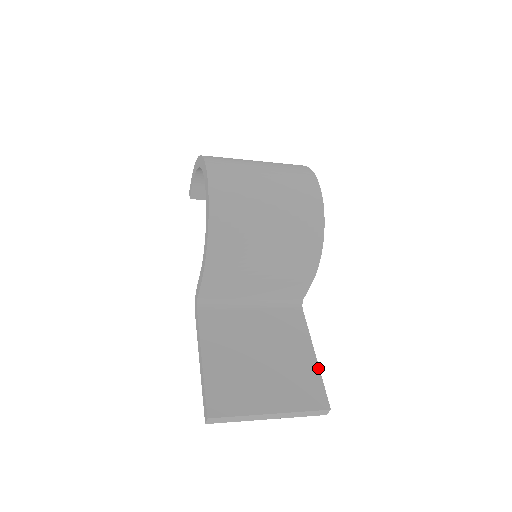
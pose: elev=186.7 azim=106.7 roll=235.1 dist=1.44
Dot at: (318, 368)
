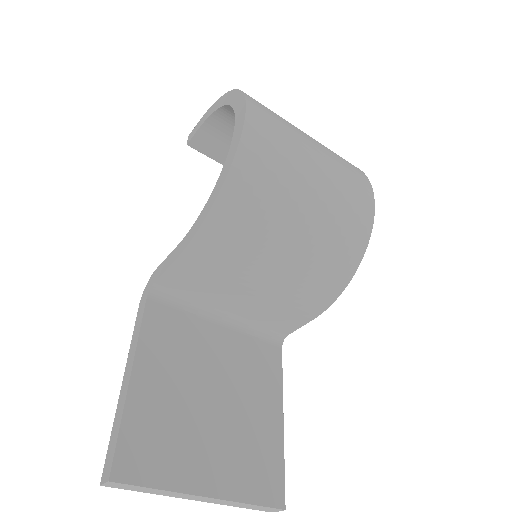
Dot at: (283, 440)
